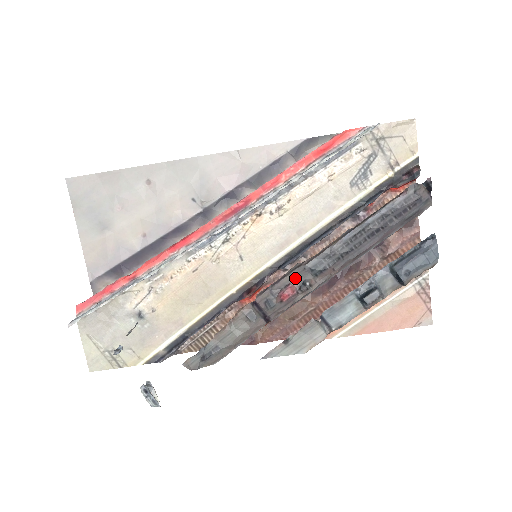
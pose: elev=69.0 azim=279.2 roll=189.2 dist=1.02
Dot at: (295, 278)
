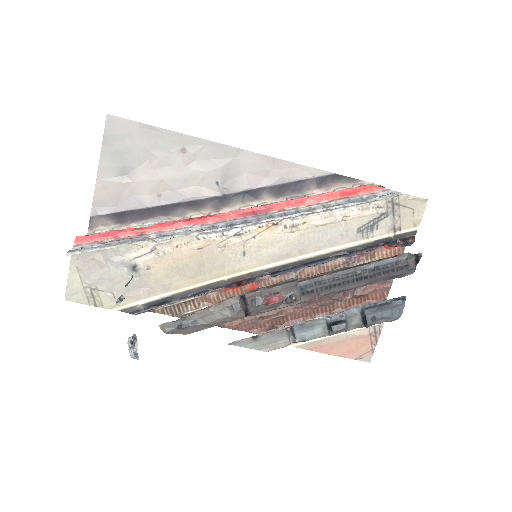
Dot at: (285, 289)
